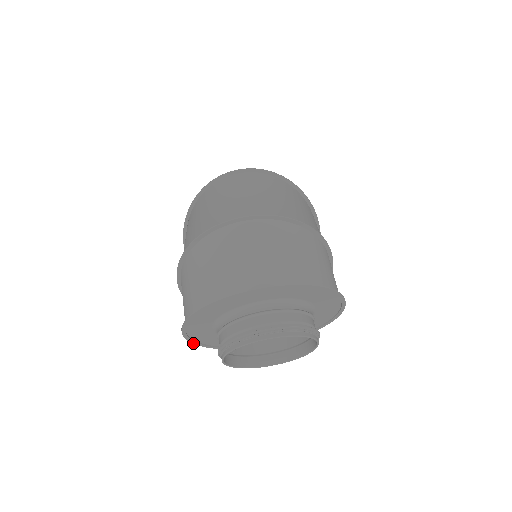
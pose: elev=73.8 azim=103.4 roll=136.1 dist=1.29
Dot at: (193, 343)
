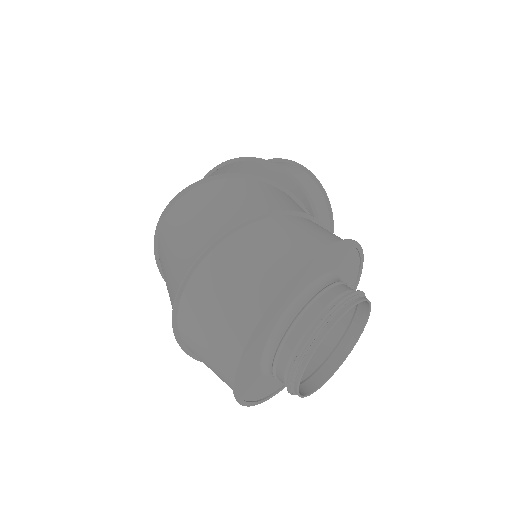
Dot at: occluded
